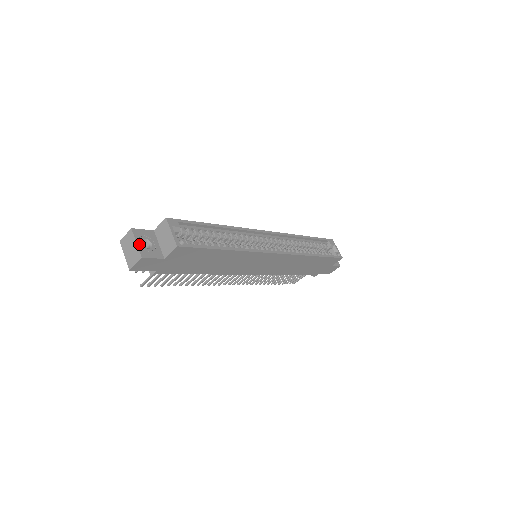
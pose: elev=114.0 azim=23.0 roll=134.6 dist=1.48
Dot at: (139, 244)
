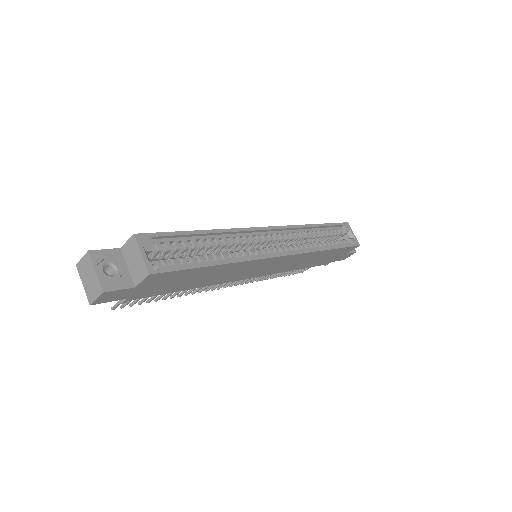
Dot at: (99, 272)
